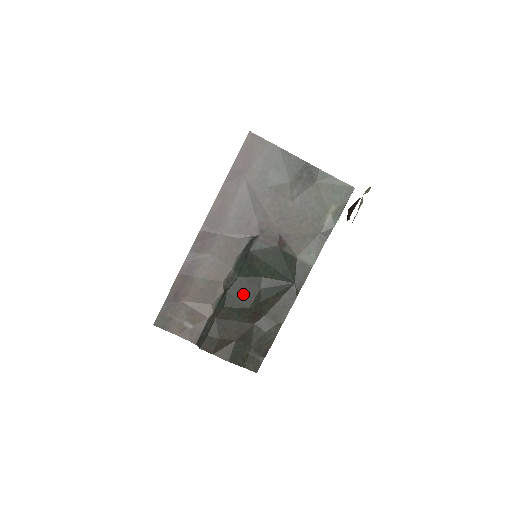
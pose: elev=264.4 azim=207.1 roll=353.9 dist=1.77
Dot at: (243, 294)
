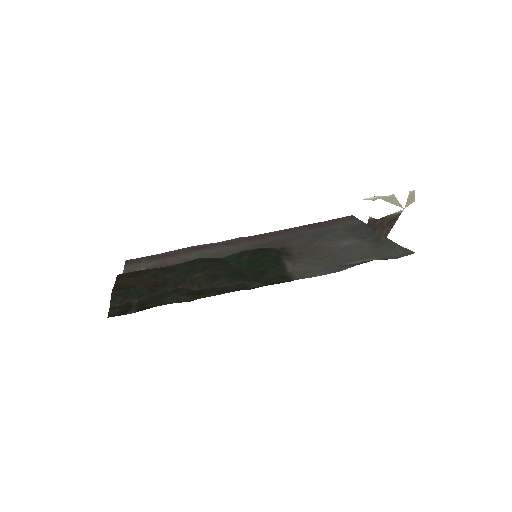
Dot at: (206, 265)
